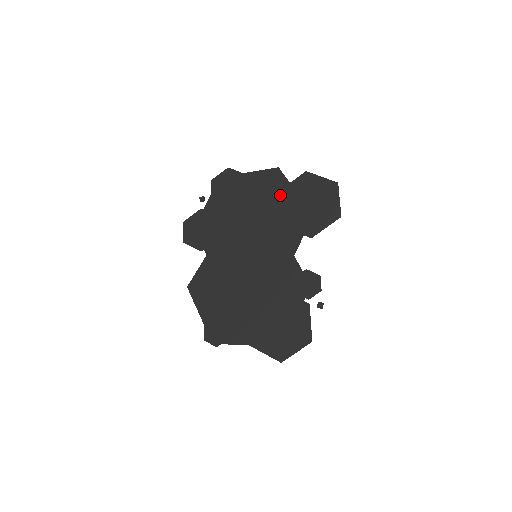
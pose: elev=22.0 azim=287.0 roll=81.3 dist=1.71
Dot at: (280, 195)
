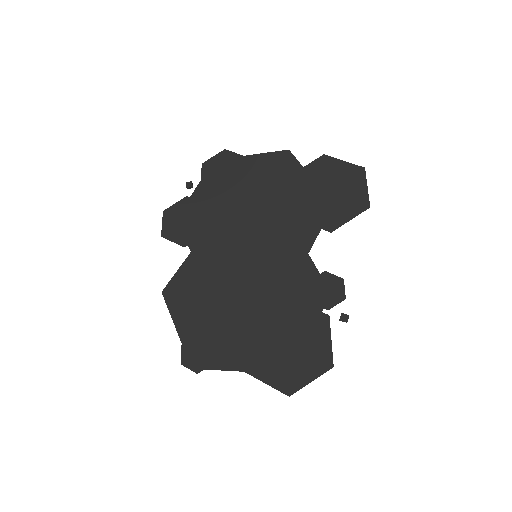
Dot at: (290, 181)
